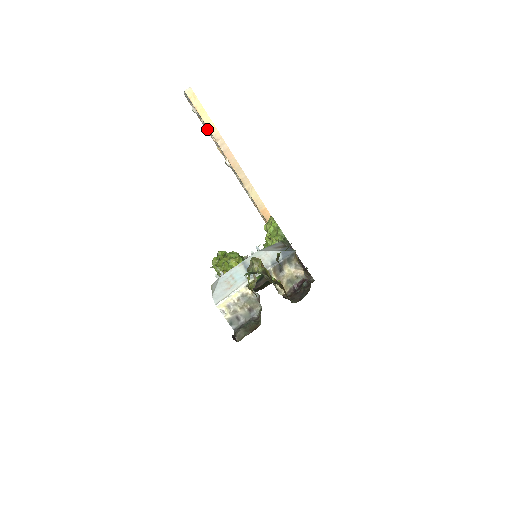
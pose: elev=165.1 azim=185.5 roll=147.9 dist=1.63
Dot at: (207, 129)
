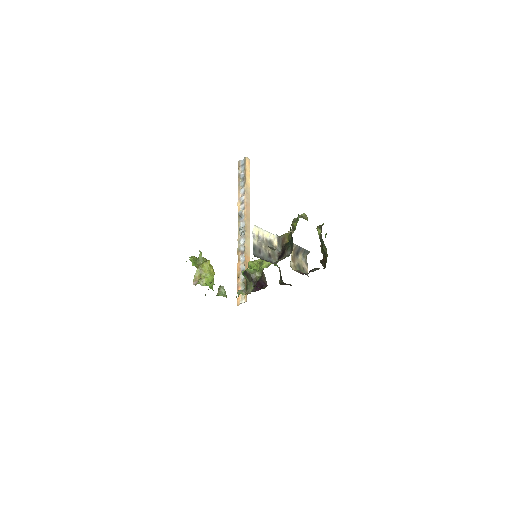
Dot at: (240, 187)
